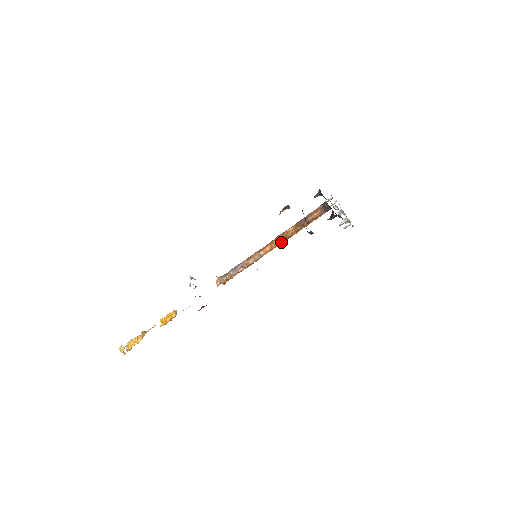
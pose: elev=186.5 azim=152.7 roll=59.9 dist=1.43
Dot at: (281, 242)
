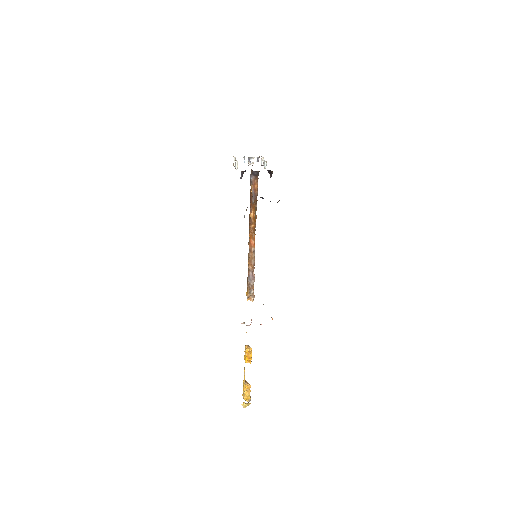
Dot at: occluded
